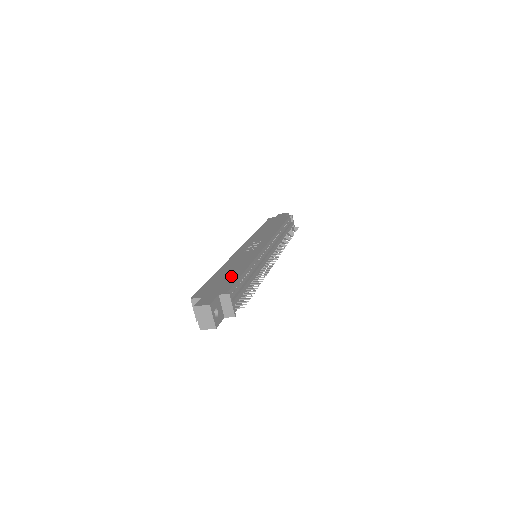
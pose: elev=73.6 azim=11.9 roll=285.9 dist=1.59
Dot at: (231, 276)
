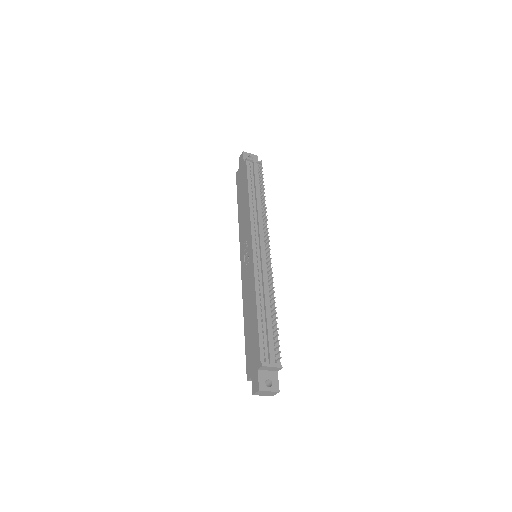
Dot at: (253, 329)
